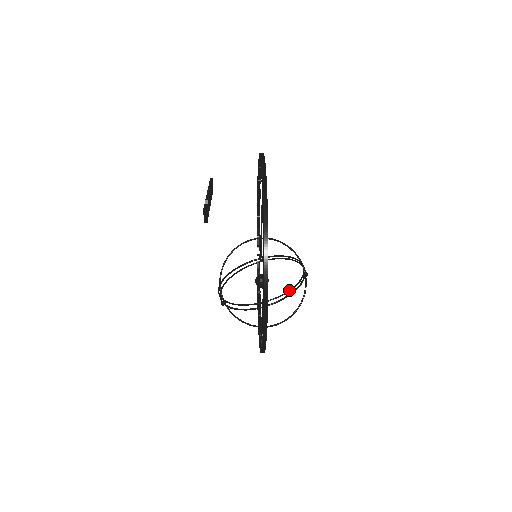
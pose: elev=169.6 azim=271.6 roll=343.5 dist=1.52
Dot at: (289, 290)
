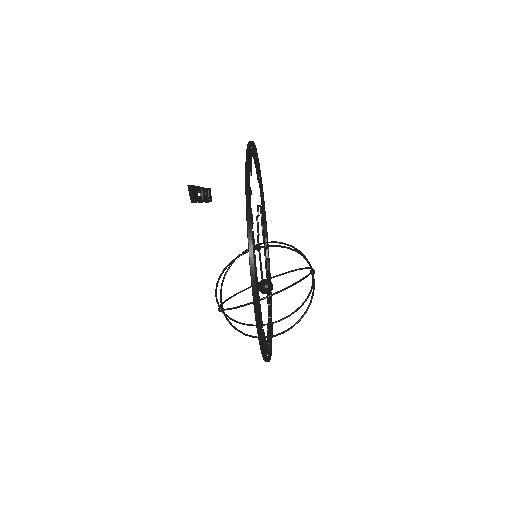
Dot at: (301, 305)
